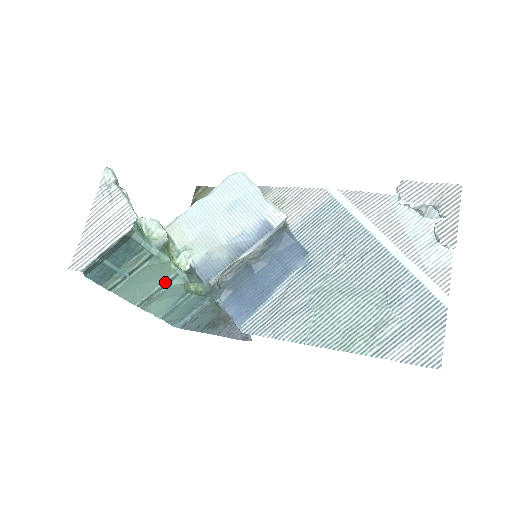
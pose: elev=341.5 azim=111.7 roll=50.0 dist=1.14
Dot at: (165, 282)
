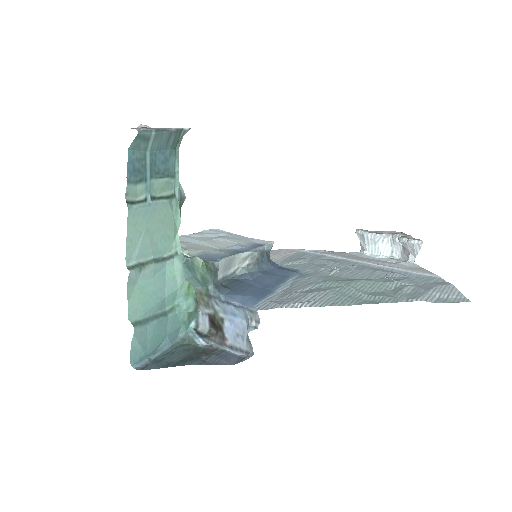
Dot at: (162, 257)
